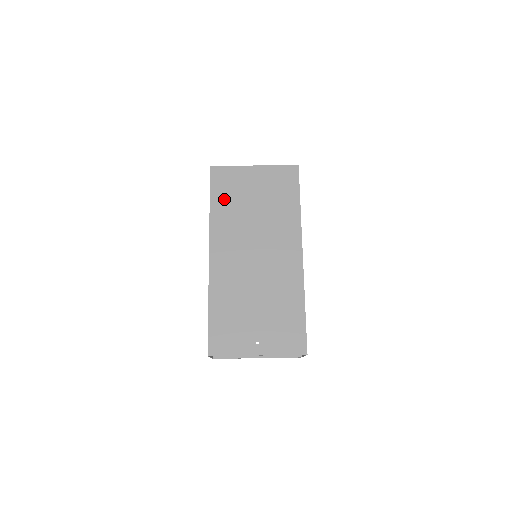
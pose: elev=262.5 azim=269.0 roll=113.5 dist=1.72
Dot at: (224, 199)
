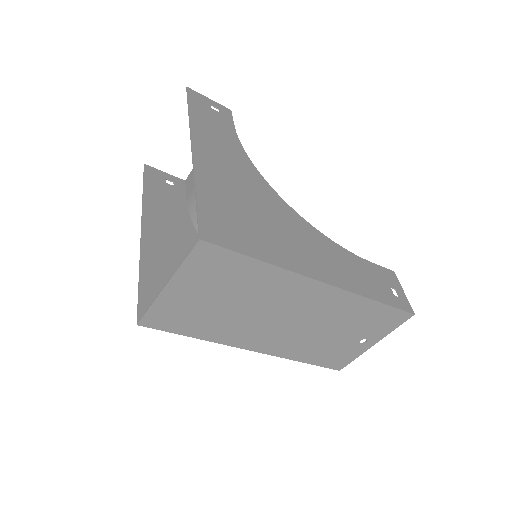
Dot at: (194, 325)
